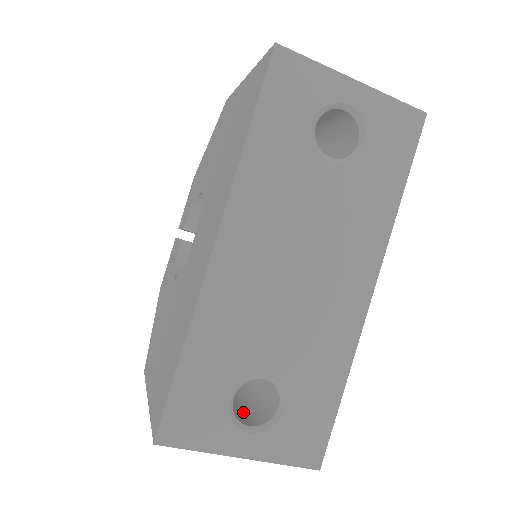
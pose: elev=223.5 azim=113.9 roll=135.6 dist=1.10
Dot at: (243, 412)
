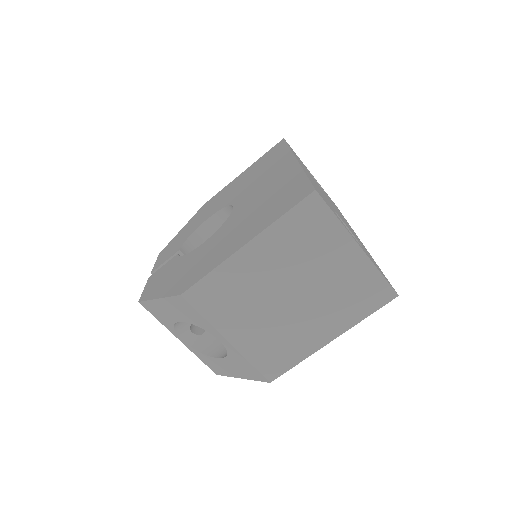
Dot at: occluded
